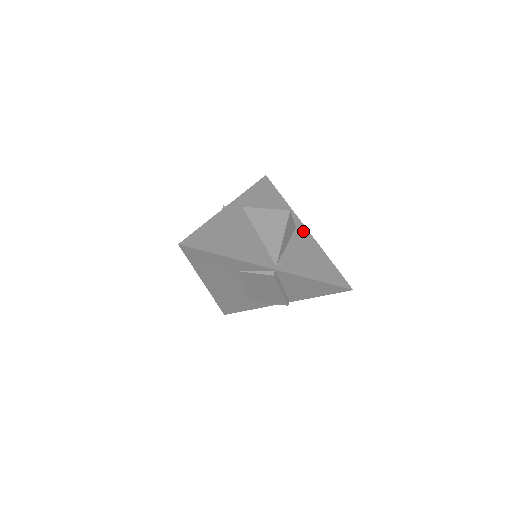
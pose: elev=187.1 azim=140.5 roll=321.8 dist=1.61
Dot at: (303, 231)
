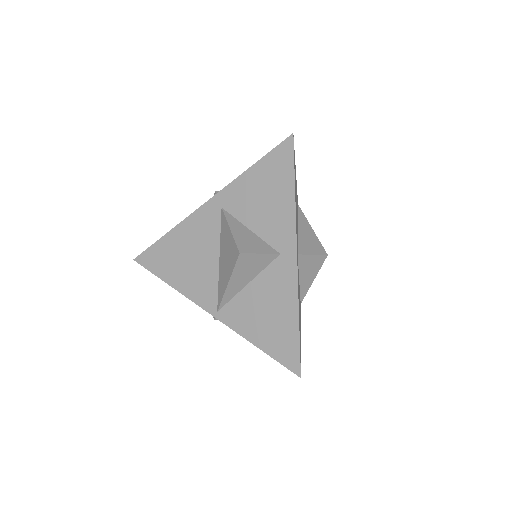
Dot at: (288, 263)
